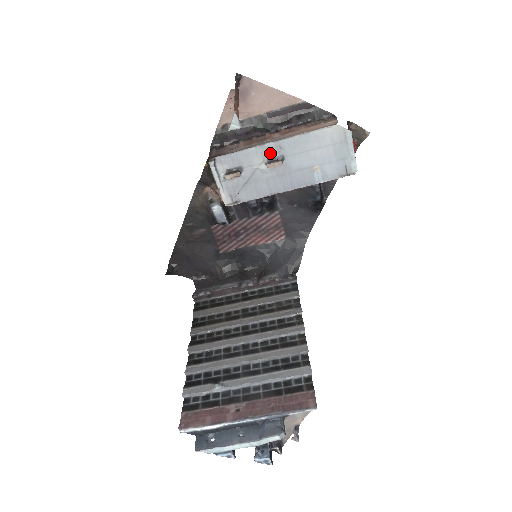
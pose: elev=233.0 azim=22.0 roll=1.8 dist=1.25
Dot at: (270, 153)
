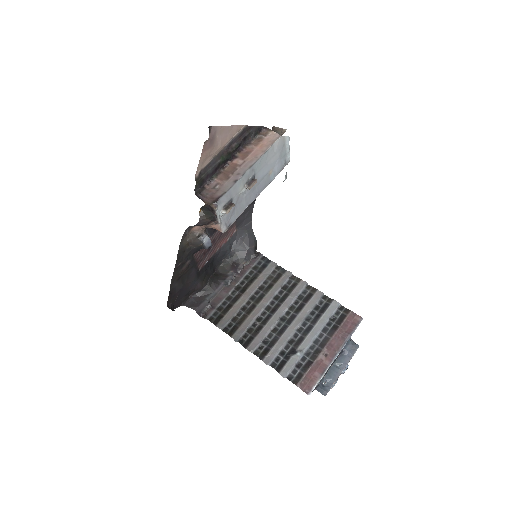
Dot at: (247, 178)
